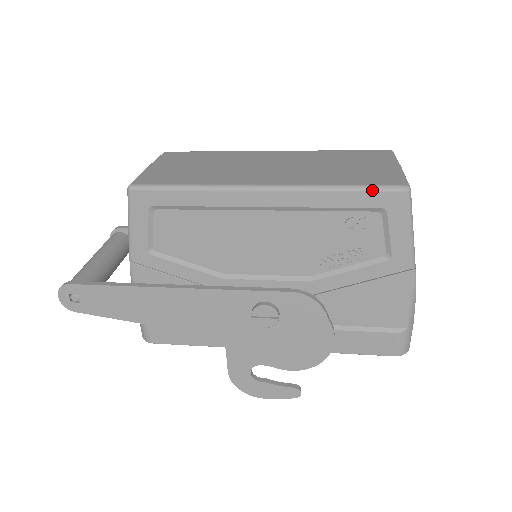
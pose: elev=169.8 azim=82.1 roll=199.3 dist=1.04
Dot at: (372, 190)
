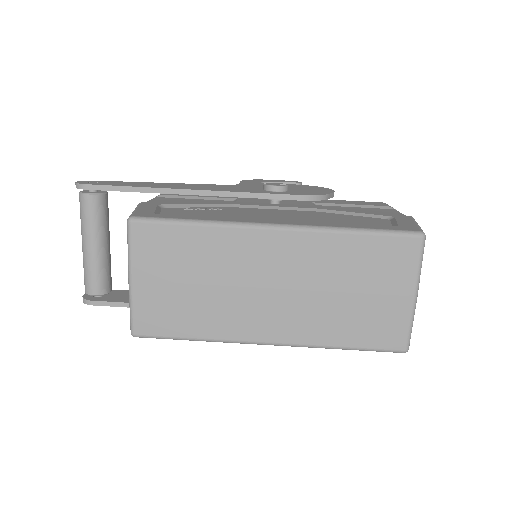
Dot at: occluded
